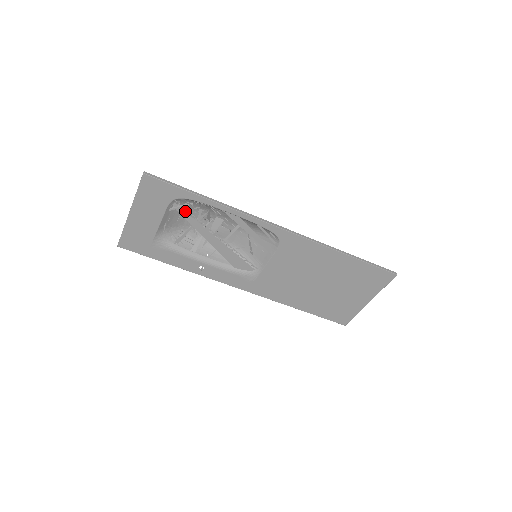
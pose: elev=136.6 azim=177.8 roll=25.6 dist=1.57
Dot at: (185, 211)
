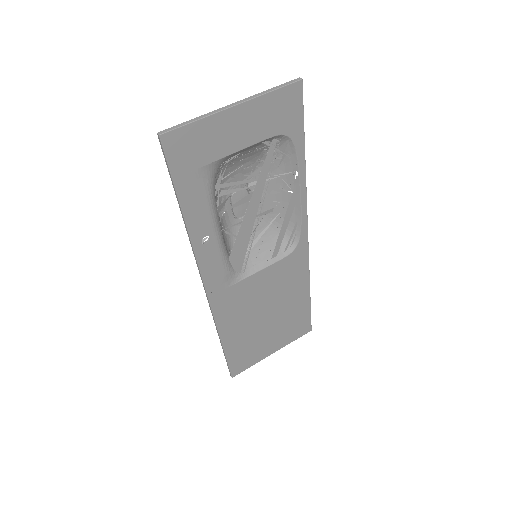
Dot at: (256, 156)
